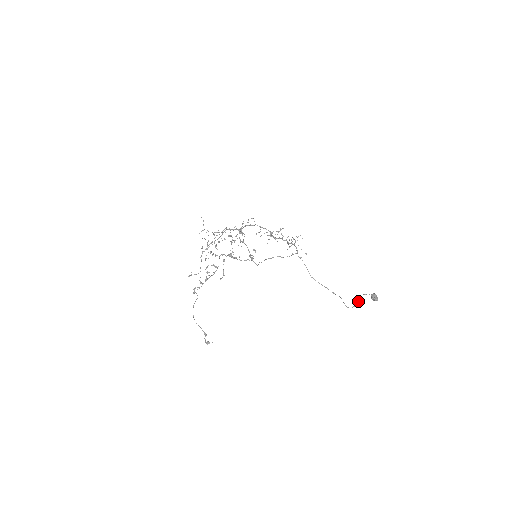
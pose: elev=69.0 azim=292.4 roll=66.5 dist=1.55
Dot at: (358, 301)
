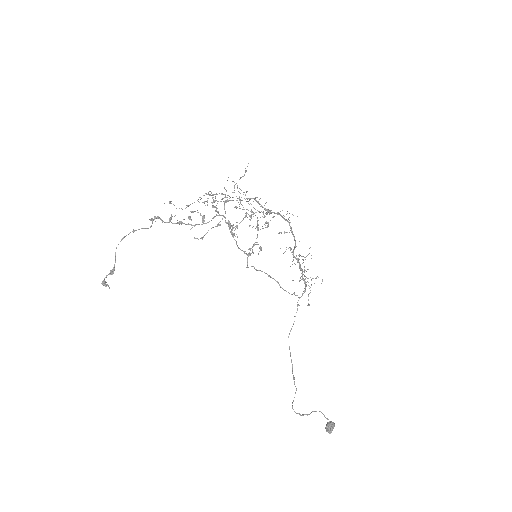
Dot at: (310, 413)
